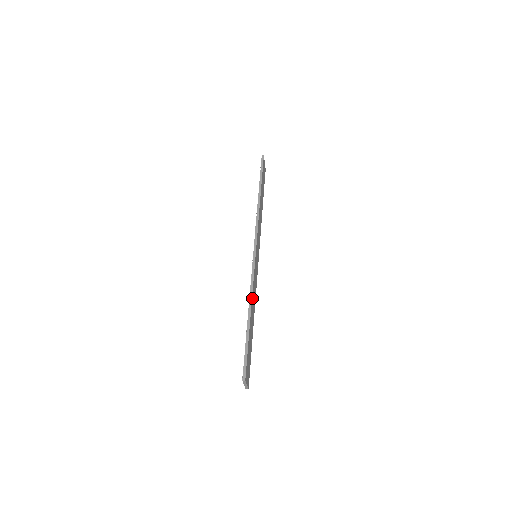
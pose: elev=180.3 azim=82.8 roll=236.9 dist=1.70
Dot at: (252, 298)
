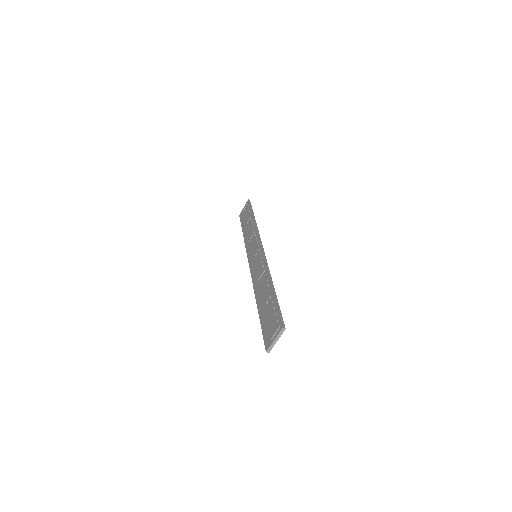
Dot at: occluded
